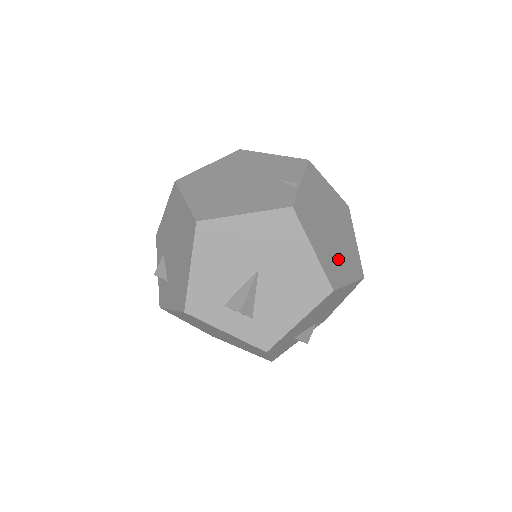
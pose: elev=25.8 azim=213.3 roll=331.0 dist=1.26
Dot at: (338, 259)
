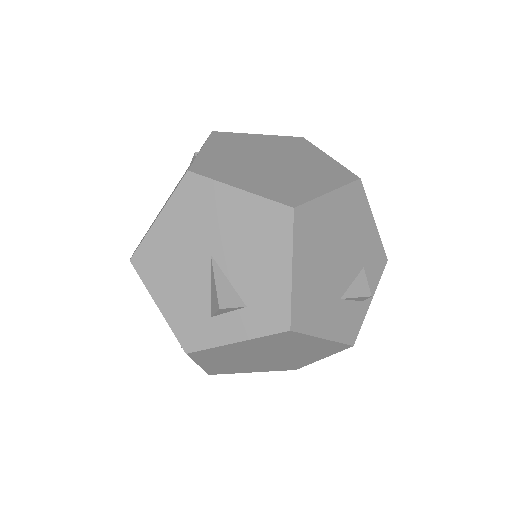
Dot at: (295, 181)
